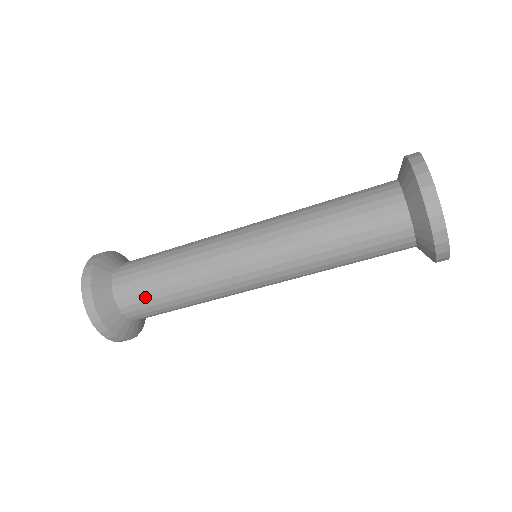
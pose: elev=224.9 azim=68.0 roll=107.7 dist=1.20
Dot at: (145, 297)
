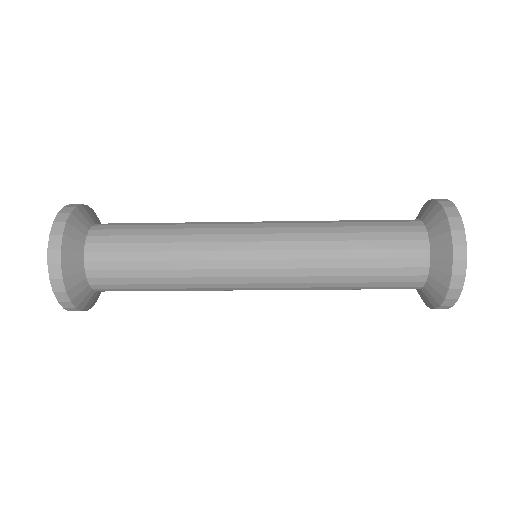
Dot at: occluded
